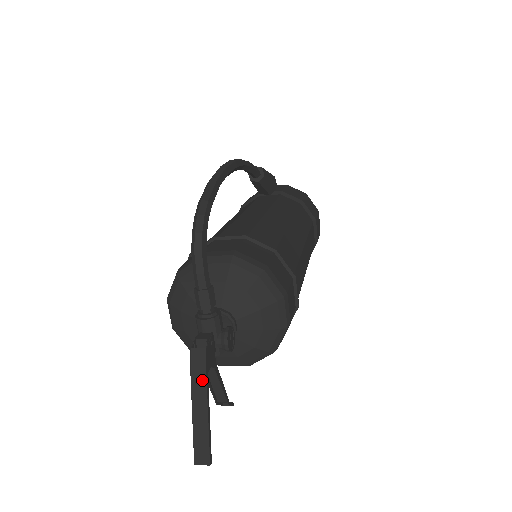
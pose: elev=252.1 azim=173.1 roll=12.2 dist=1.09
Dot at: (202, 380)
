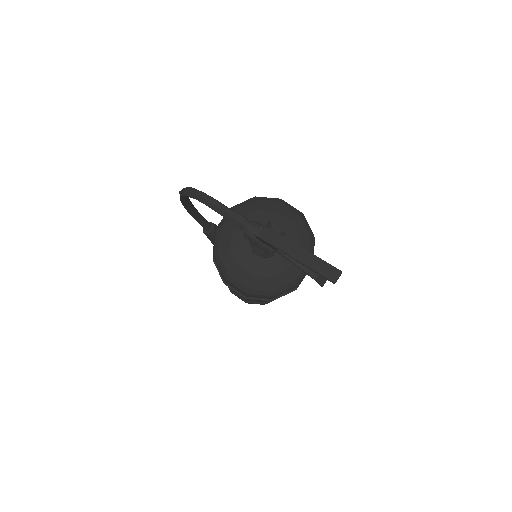
Dot at: (282, 240)
